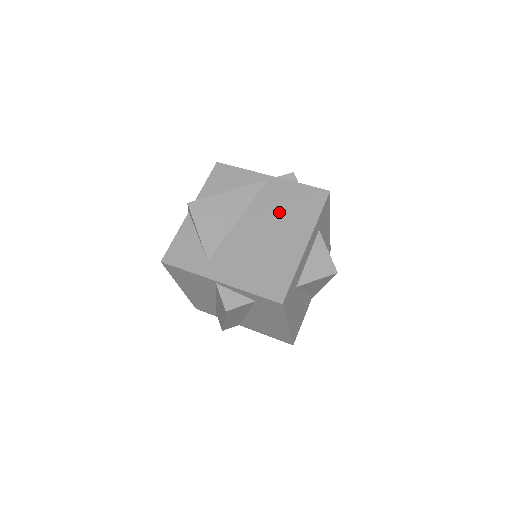
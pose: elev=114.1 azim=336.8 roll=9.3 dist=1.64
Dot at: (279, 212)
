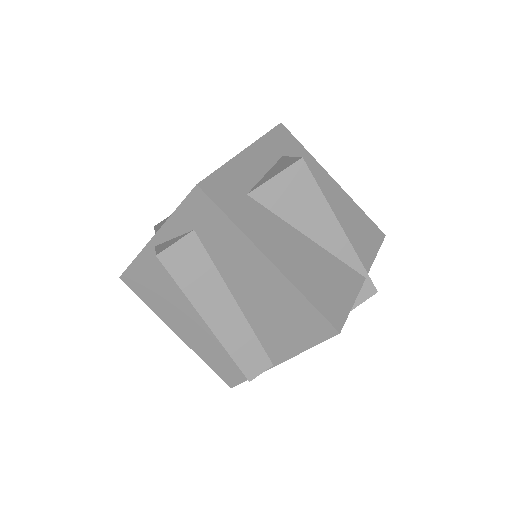
Dot at: occluded
